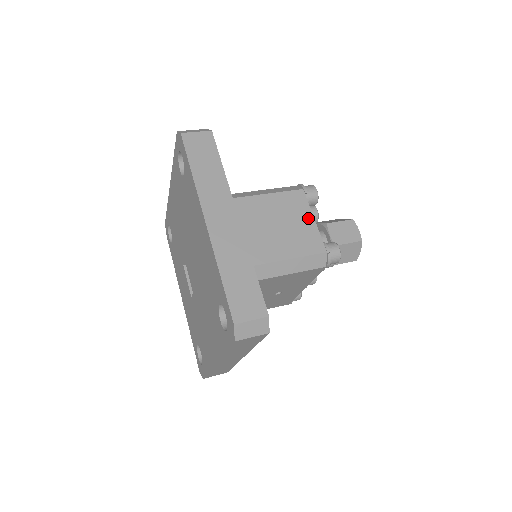
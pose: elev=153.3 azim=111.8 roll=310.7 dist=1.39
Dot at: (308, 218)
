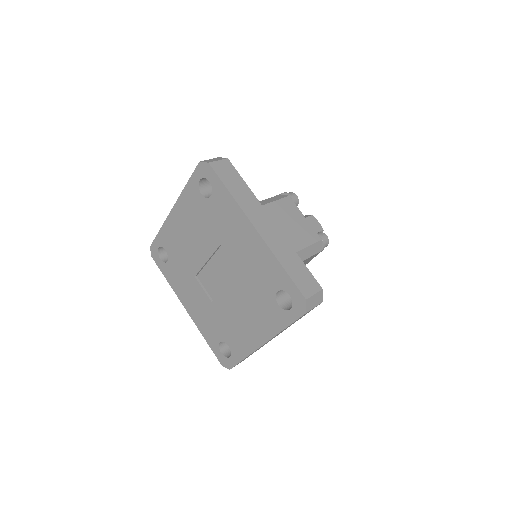
Dot at: (301, 217)
